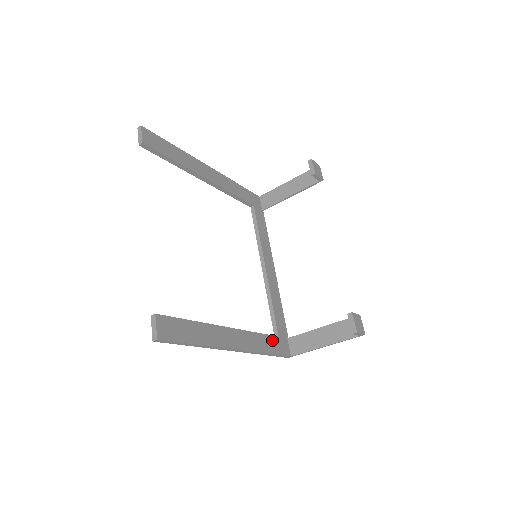
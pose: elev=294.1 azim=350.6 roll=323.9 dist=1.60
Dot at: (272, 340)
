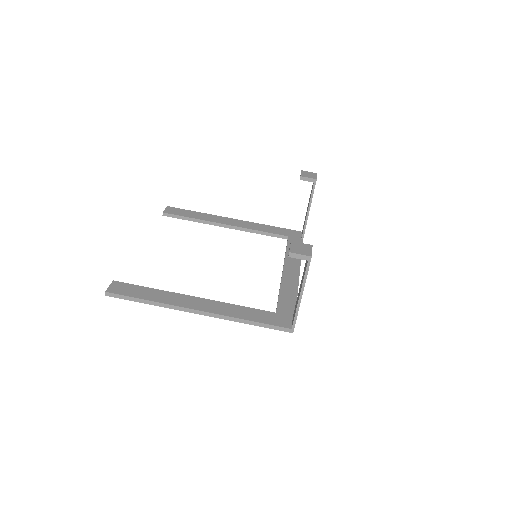
Dot at: (262, 313)
